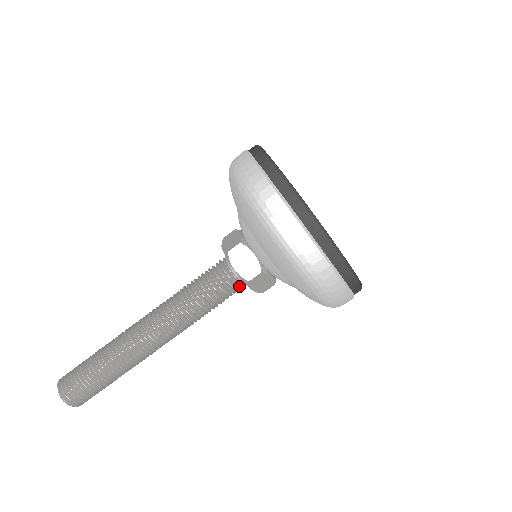
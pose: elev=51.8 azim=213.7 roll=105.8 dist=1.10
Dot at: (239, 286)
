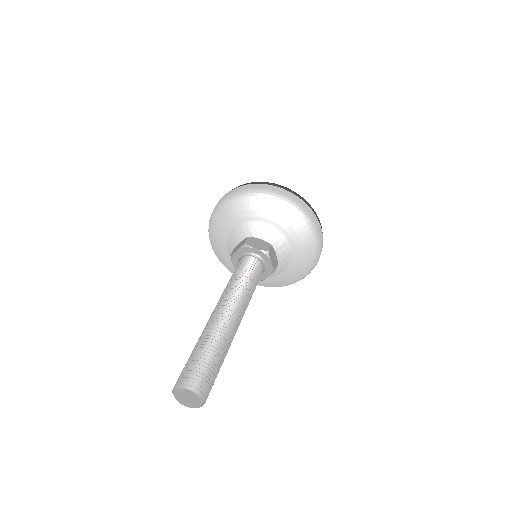
Dot at: (261, 267)
